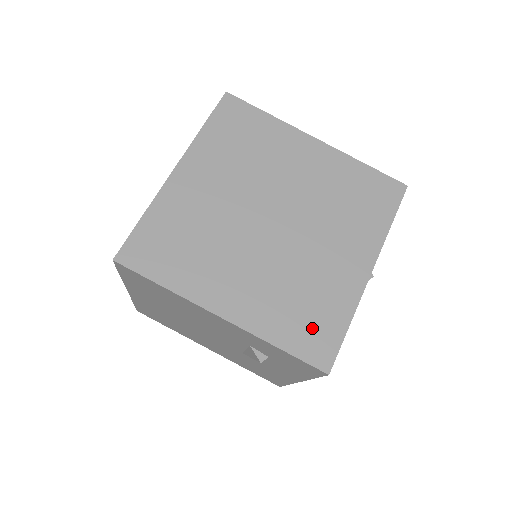
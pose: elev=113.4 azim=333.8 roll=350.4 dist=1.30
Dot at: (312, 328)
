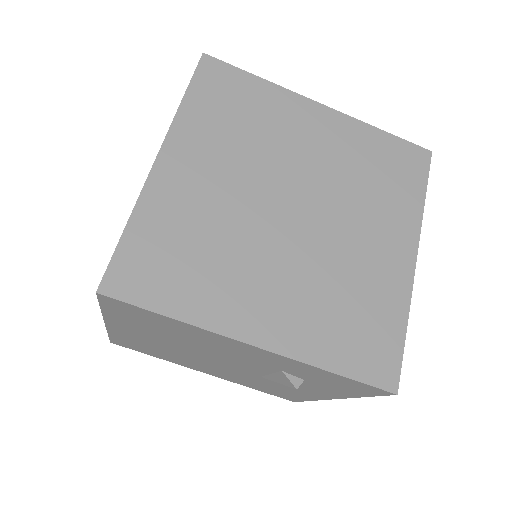
Dot at: (366, 340)
